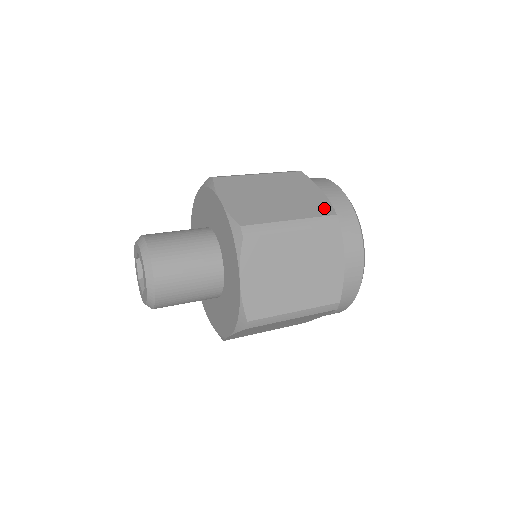
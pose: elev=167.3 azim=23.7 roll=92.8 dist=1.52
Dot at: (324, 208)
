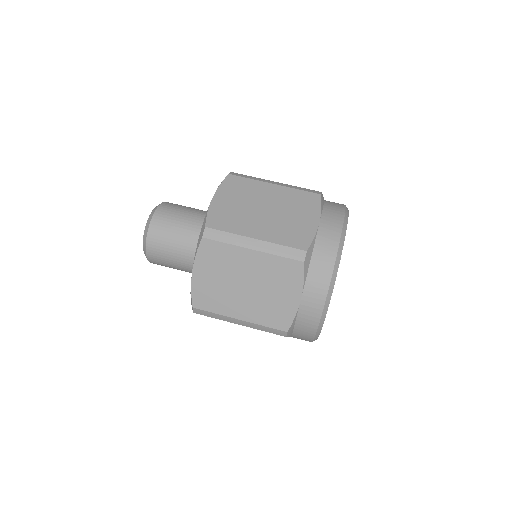
Dot at: (301, 240)
